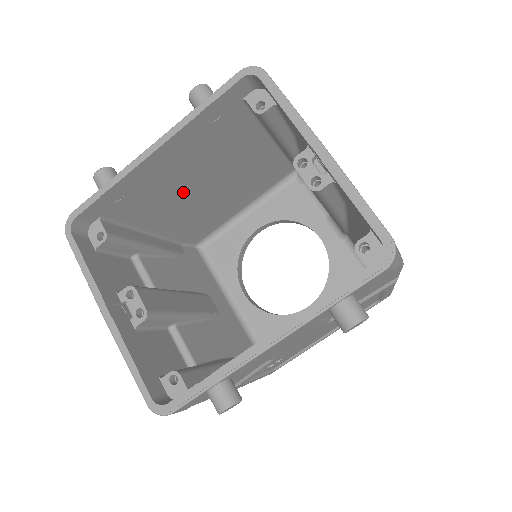
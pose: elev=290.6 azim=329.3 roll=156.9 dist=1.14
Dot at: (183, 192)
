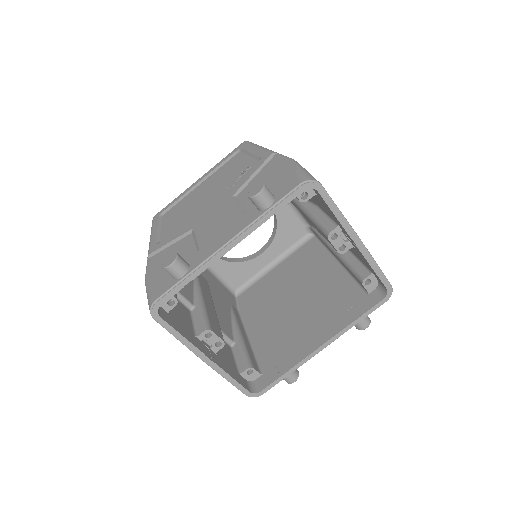
Dot at: occluded
